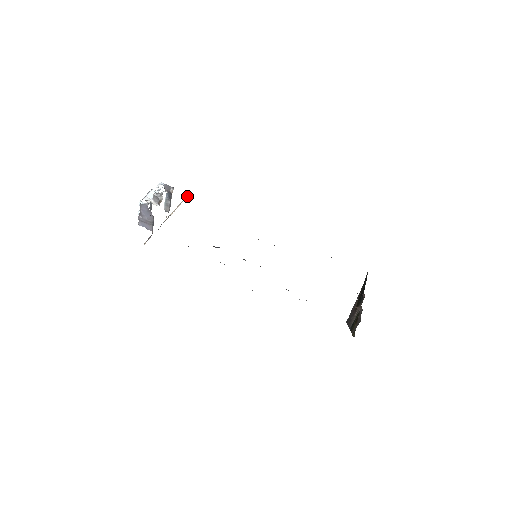
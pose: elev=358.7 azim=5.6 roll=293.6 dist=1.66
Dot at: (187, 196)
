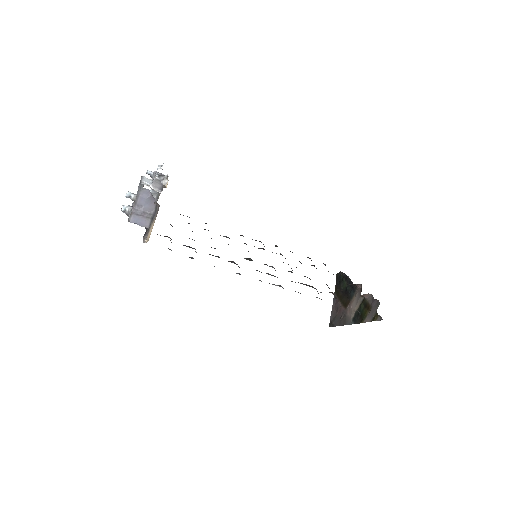
Dot at: occluded
